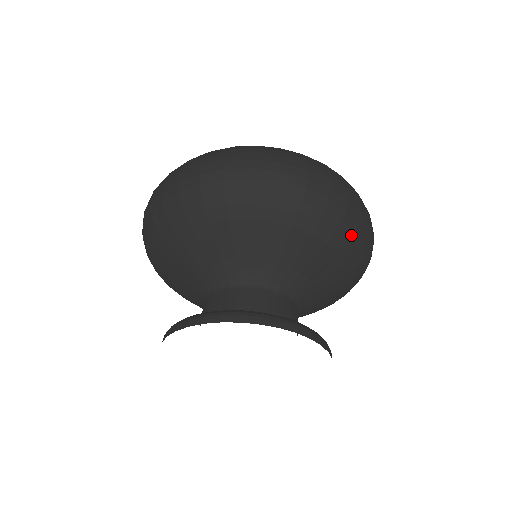
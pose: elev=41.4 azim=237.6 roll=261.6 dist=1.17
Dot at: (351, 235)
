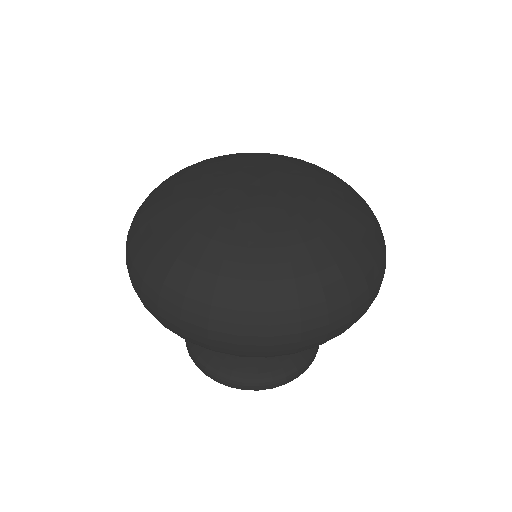
Dot at: occluded
